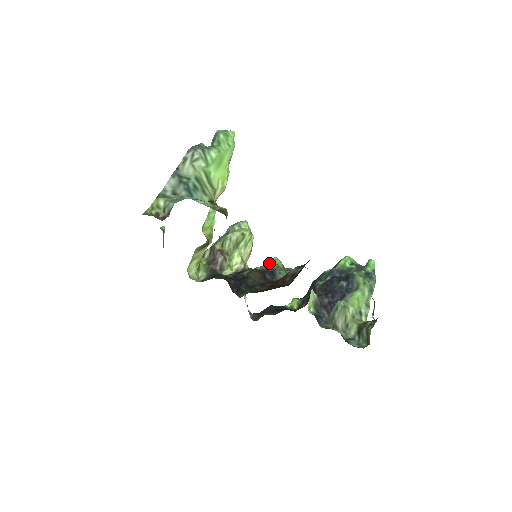
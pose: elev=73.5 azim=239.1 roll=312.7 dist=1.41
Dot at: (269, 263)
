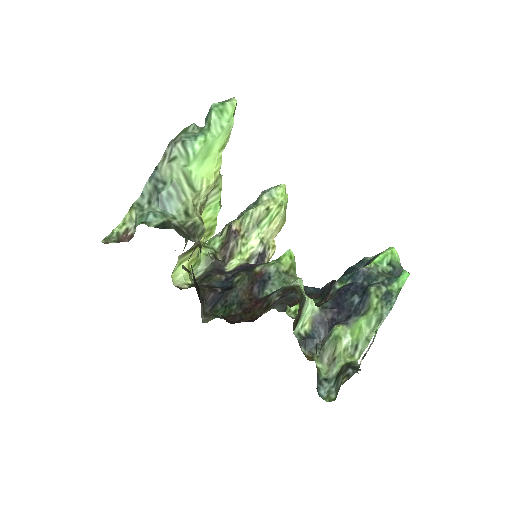
Dot at: (272, 263)
